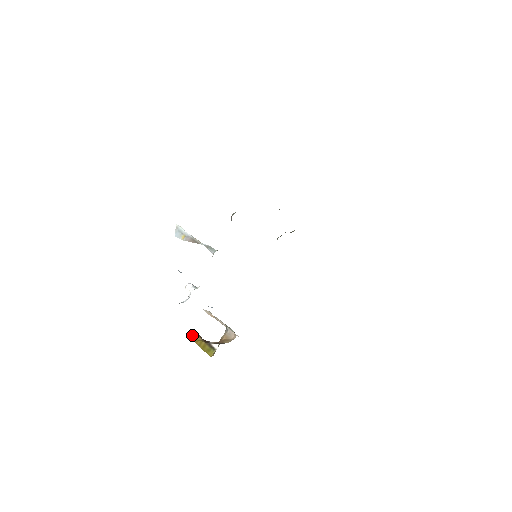
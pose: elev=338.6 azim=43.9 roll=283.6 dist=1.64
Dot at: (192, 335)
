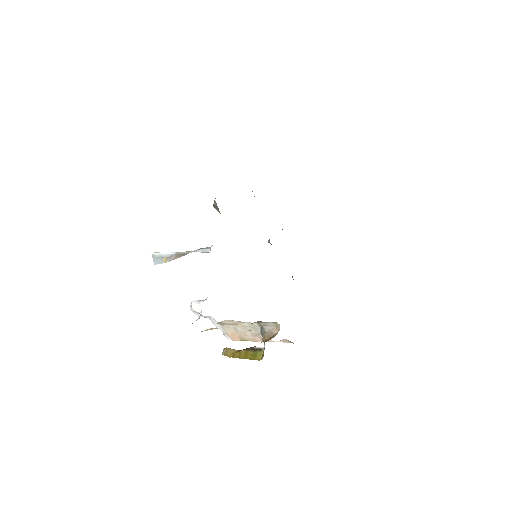
Dot at: (224, 352)
